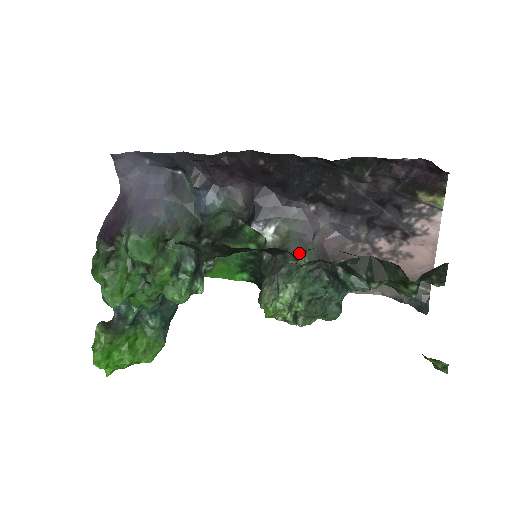
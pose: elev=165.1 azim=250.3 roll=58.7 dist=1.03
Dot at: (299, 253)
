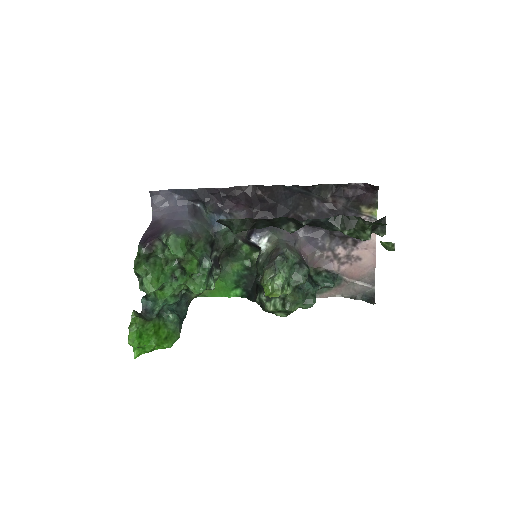
Dot at: (287, 249)
